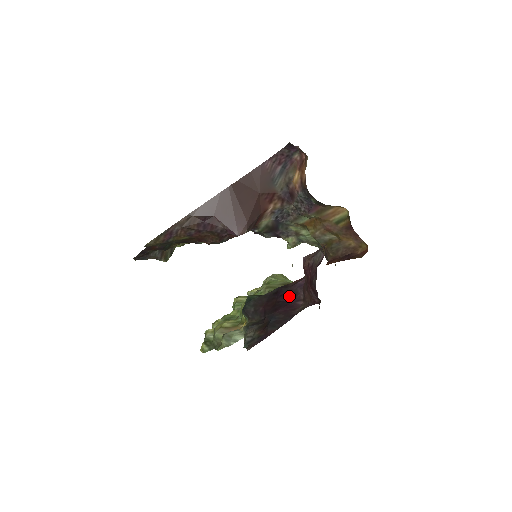
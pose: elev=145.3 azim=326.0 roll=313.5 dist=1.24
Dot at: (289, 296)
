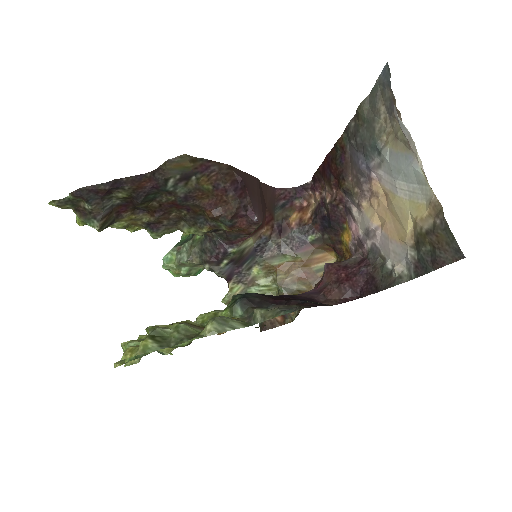
Dot at: (302, 298)
